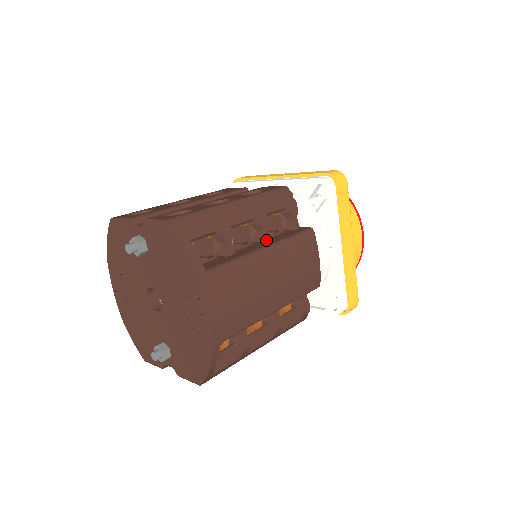
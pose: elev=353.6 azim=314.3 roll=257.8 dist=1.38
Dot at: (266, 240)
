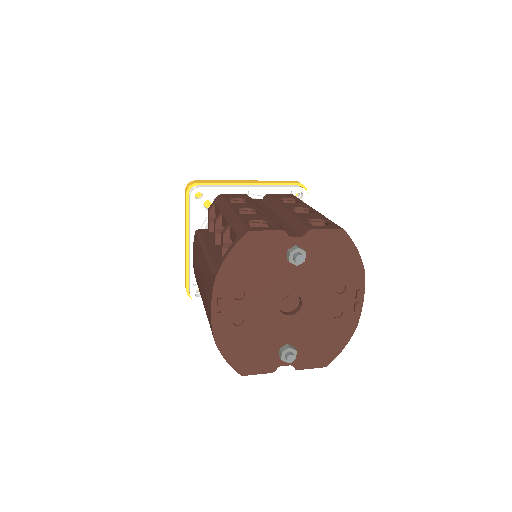
Dot at: occluded
